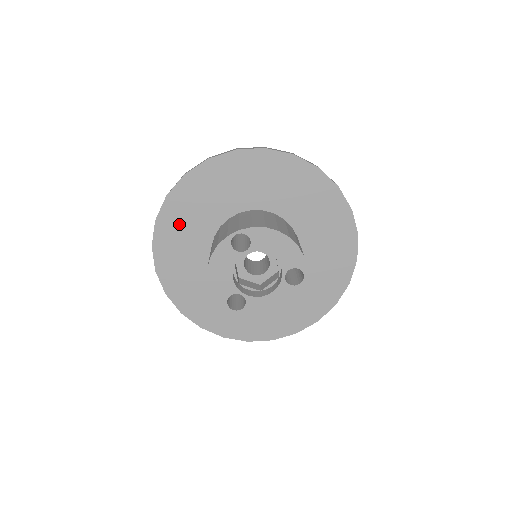
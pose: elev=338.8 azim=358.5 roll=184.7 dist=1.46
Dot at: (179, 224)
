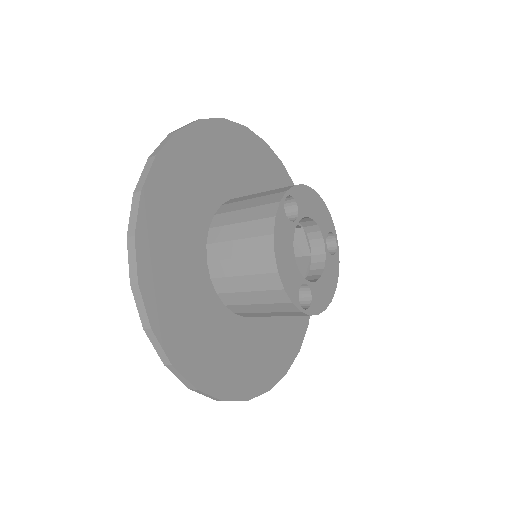
Dot at: (165, 235)
